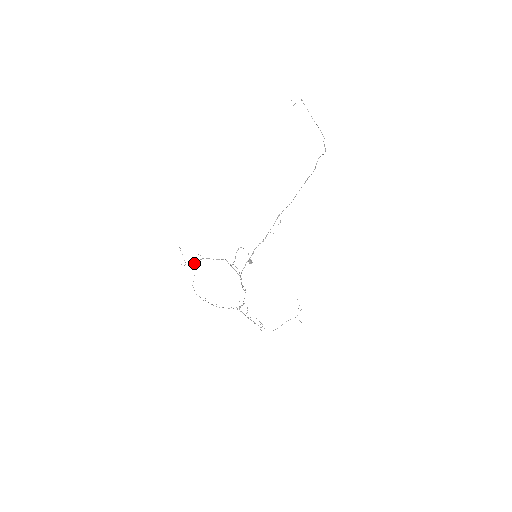
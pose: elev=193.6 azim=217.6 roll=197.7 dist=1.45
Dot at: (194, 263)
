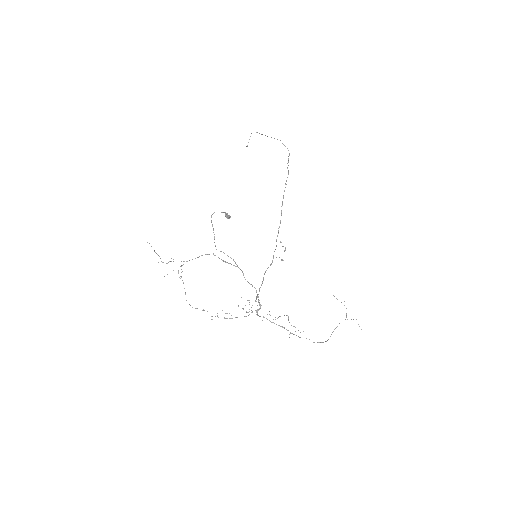
Dot at: (178, 270)
